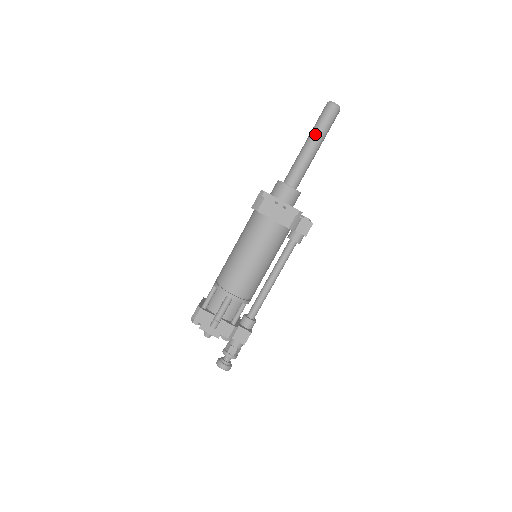
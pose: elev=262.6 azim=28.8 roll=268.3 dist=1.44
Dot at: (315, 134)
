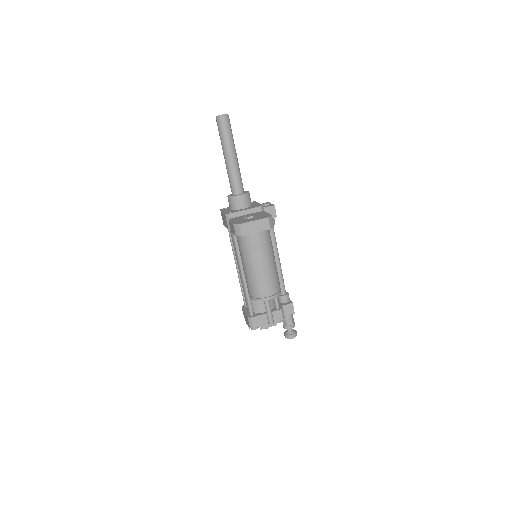
Dot at: (227, 147)
